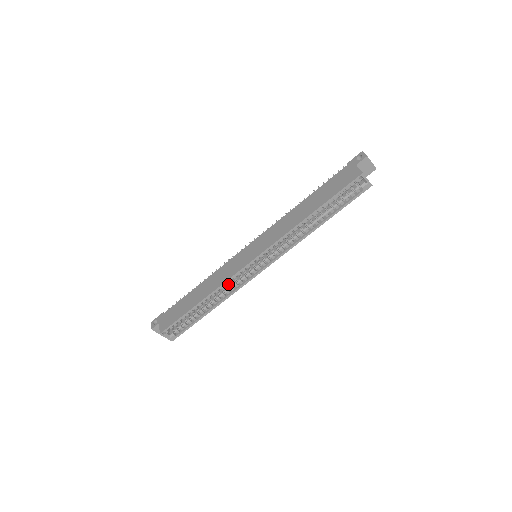
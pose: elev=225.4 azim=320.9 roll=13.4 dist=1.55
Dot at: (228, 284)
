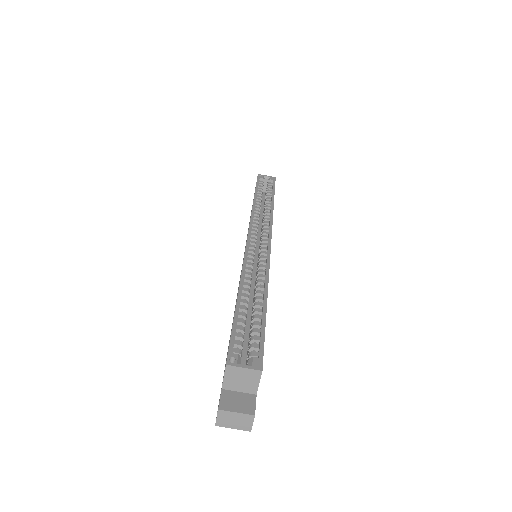
Dot at: (256, 279)
